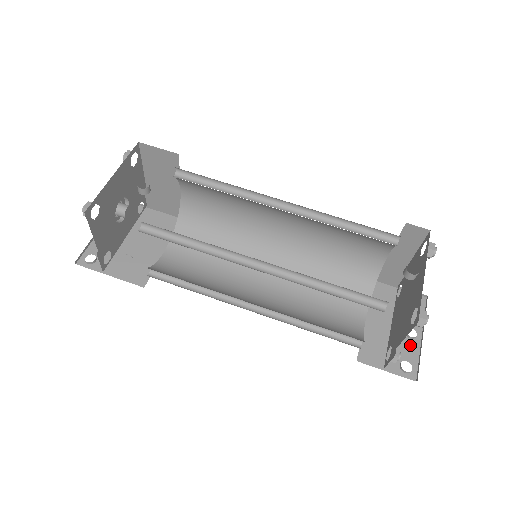
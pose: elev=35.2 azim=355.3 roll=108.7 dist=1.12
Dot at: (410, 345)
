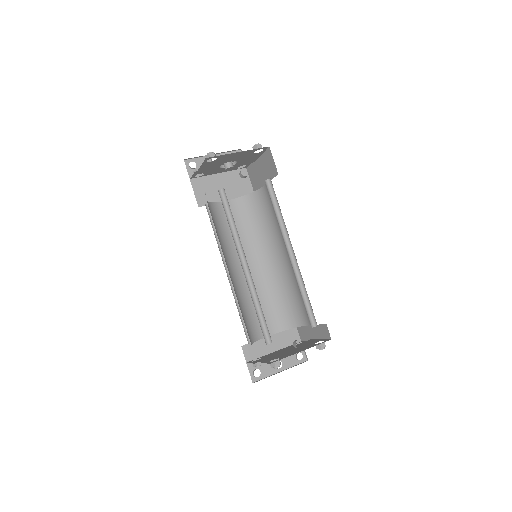
Dot at: (271, 368)
